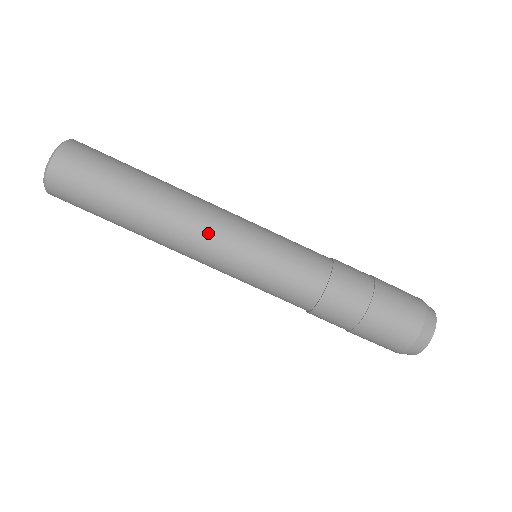
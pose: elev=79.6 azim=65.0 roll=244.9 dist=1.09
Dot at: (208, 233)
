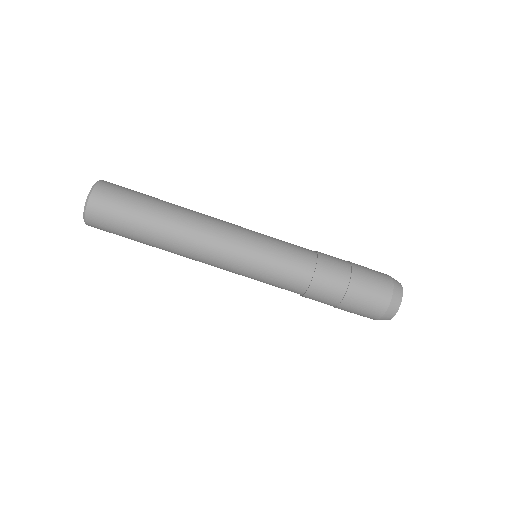
Dot at: (217, 244)
